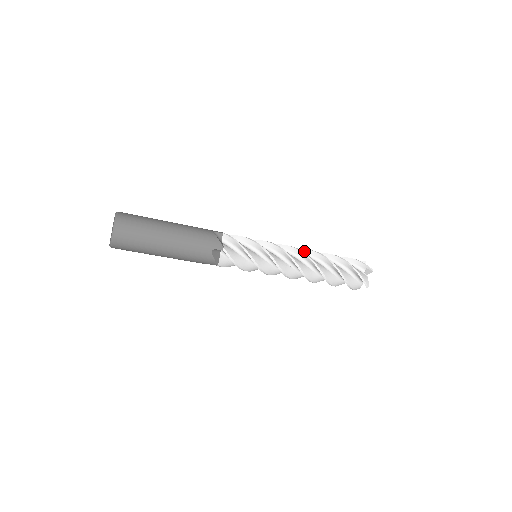
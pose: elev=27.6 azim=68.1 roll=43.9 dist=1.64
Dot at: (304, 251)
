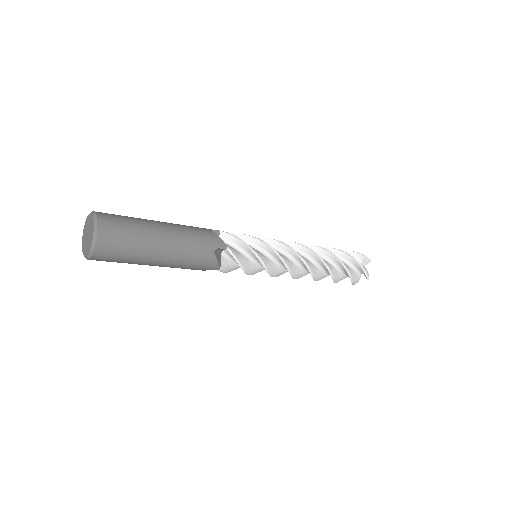
Dot at: (312, 254)
